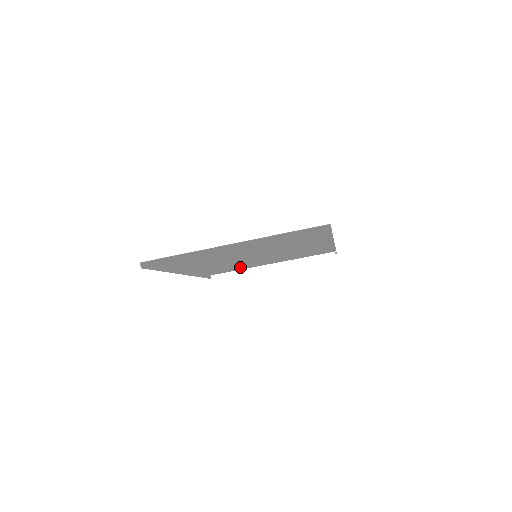
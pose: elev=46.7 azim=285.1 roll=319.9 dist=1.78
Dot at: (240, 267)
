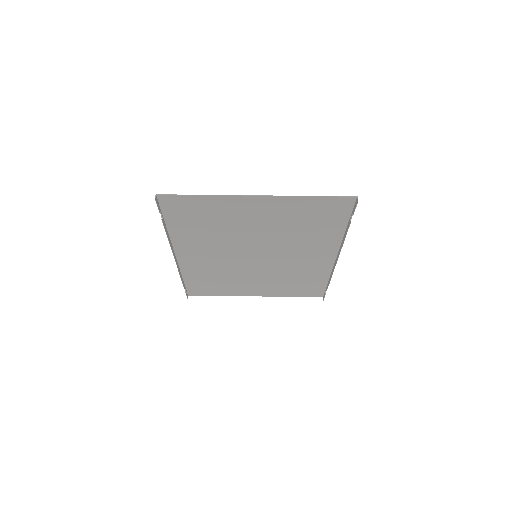
Dot at: (225, 287)
